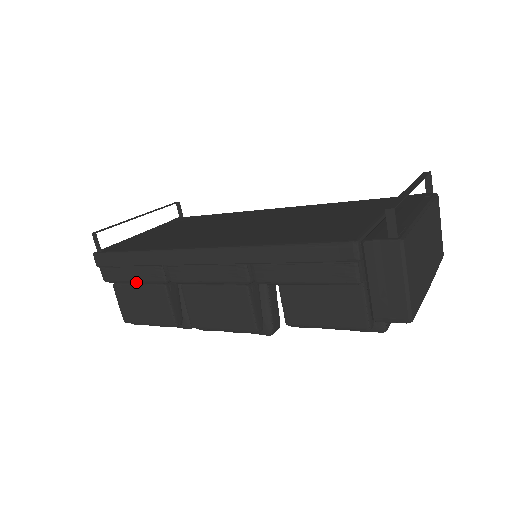
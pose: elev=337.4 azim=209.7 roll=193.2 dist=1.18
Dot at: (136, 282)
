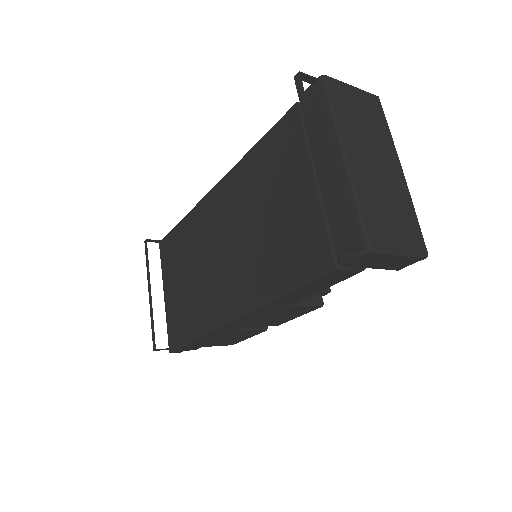
Dot at: occluded
